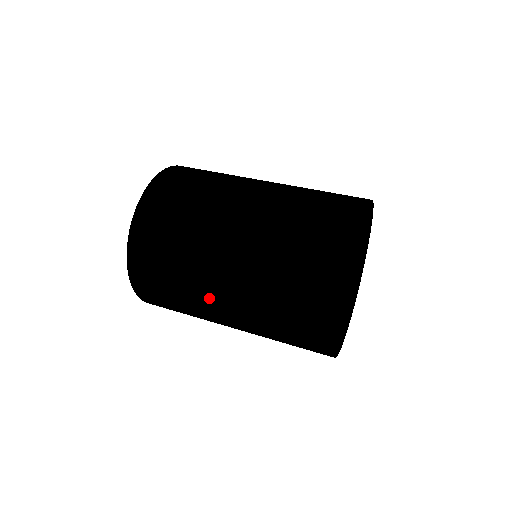
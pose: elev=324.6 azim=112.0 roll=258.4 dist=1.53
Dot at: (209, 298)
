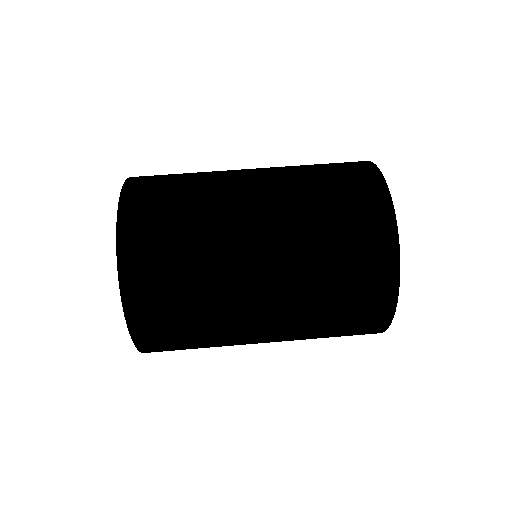
Dot at: (244, 321)
